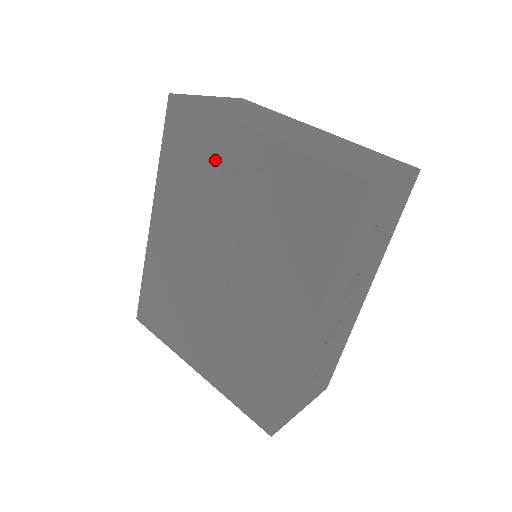
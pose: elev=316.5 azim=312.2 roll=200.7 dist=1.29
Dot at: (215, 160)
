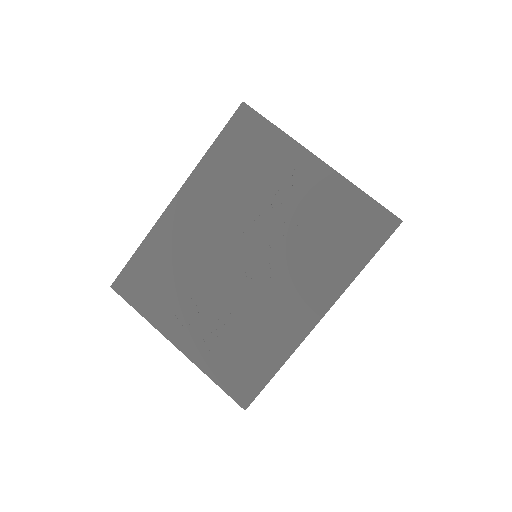
Dot at: (272, 168)
